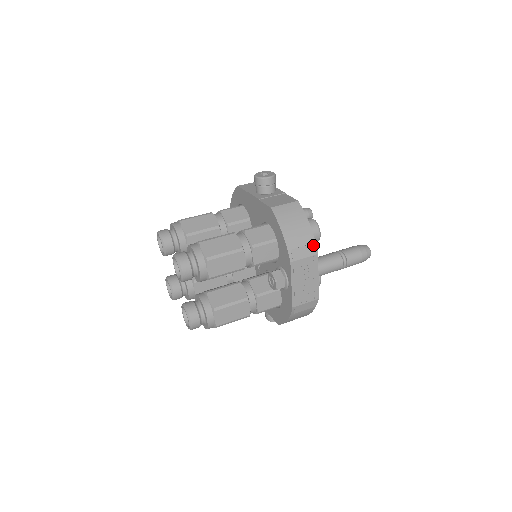
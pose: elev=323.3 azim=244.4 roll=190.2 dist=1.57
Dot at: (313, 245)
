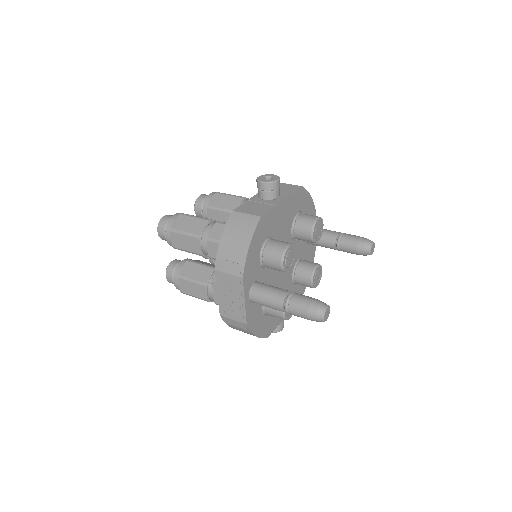
Dot at: (240, 266)
